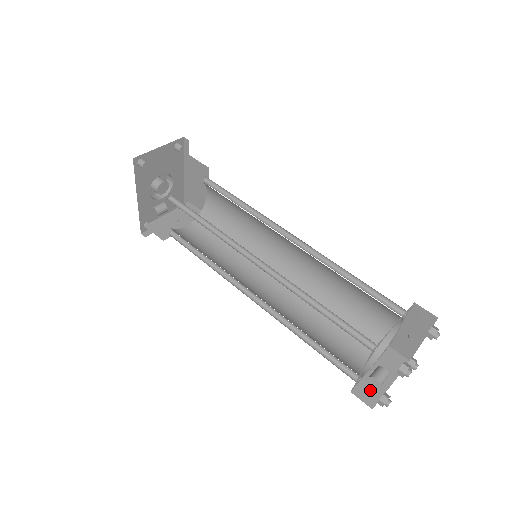
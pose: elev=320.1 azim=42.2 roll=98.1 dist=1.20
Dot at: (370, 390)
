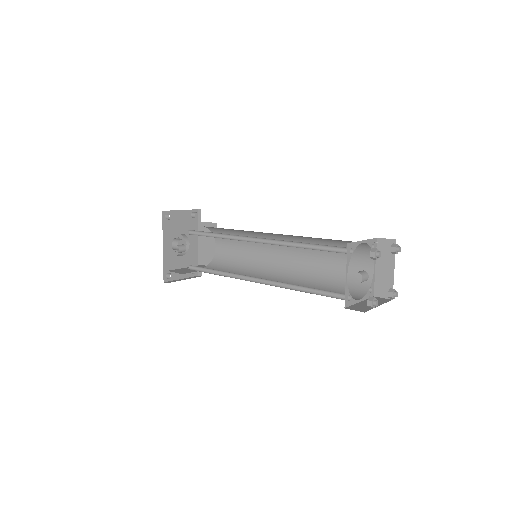
Dot at: (361, 307)
